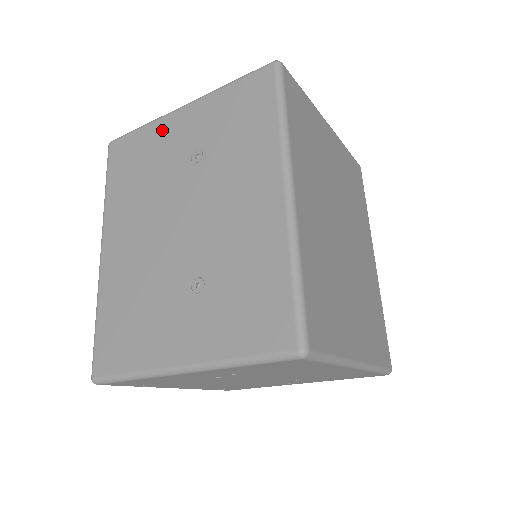
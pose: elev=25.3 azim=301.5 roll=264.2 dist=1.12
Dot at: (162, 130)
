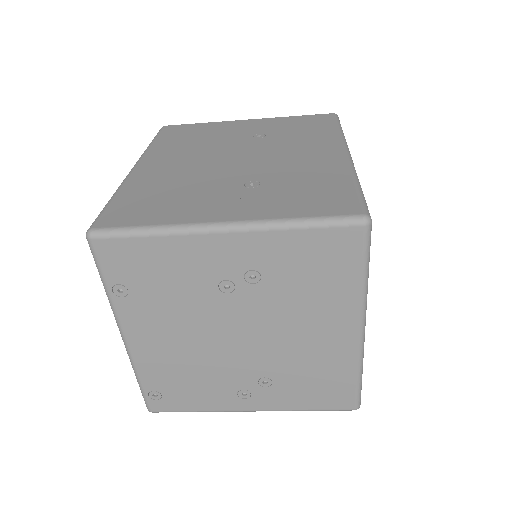
Dot at: (225, 125)
